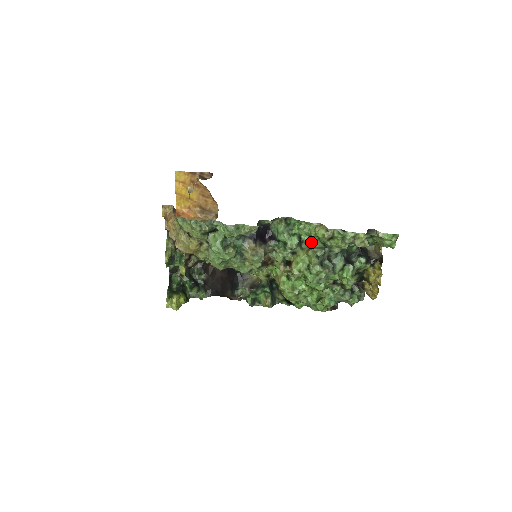
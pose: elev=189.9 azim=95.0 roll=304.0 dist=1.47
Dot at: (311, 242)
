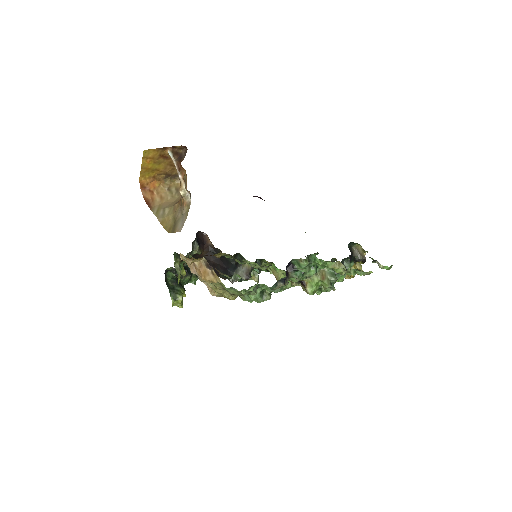
Dot at: (323, 267)
